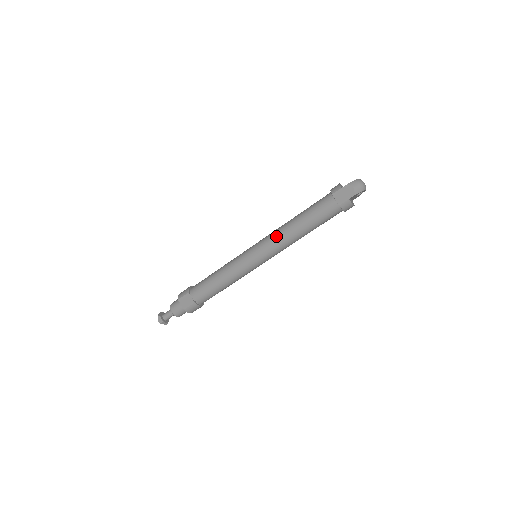
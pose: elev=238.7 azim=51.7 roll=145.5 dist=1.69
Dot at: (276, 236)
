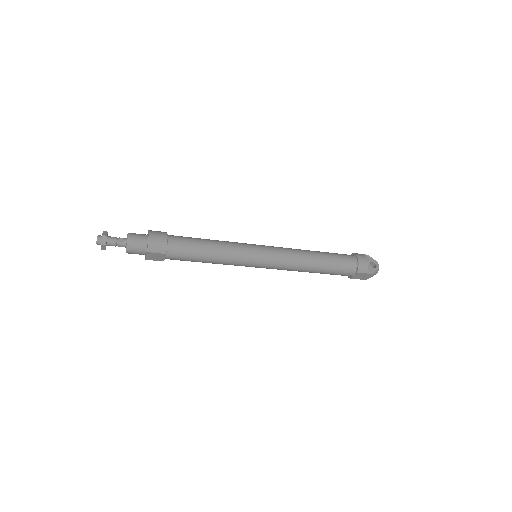
Dot at: (291, 267)
